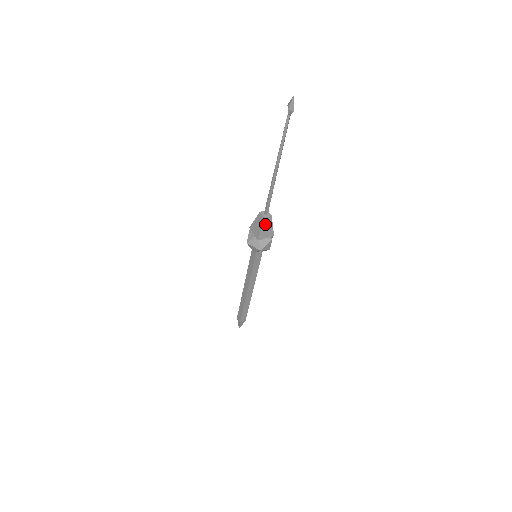
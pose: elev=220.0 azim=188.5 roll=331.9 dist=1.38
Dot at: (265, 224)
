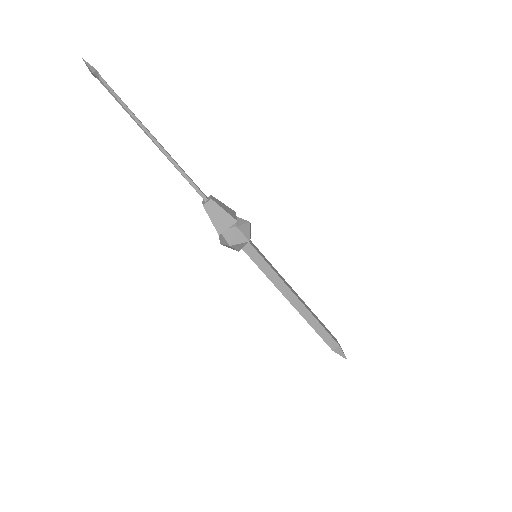
Dot at: (211, 212)
